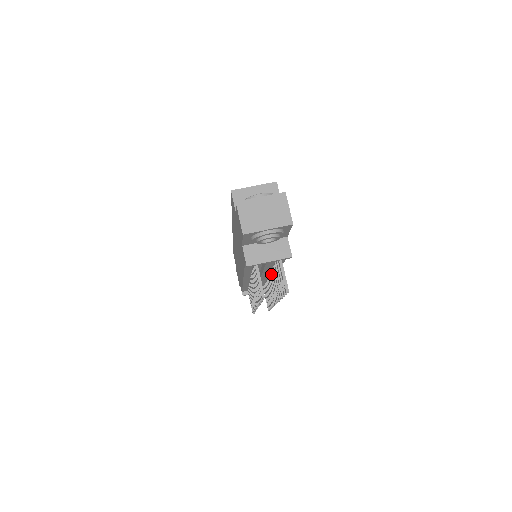
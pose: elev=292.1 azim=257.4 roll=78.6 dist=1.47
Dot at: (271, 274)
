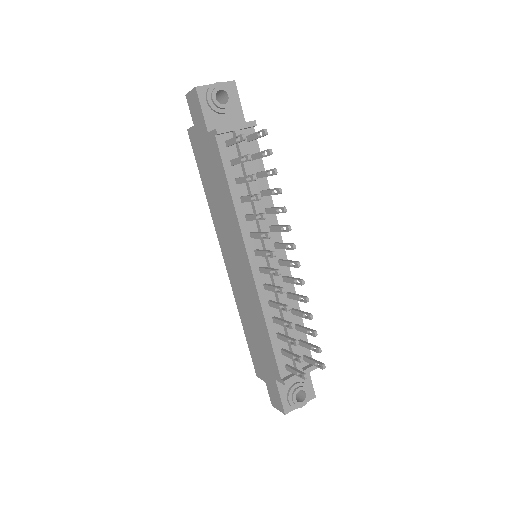
Dot at: (270, 226)
